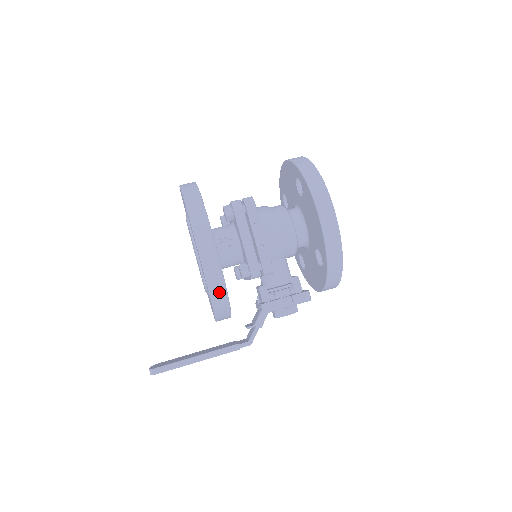
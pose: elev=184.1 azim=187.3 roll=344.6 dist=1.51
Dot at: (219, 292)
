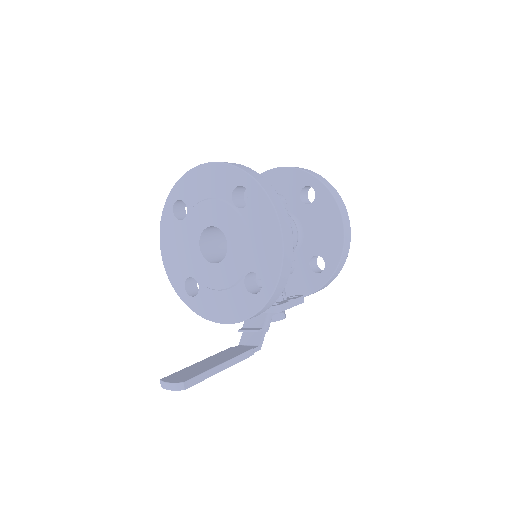
Dot at: (281, 287)
